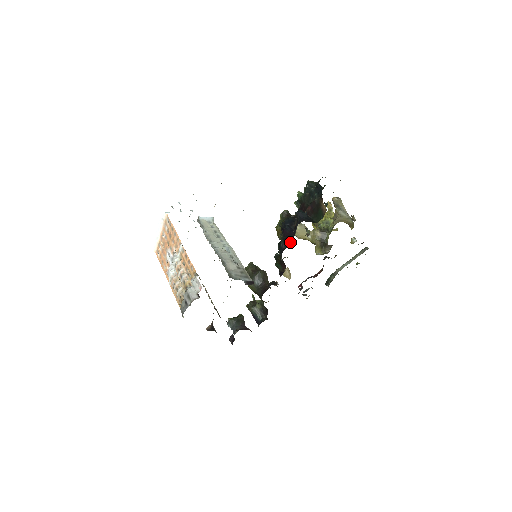
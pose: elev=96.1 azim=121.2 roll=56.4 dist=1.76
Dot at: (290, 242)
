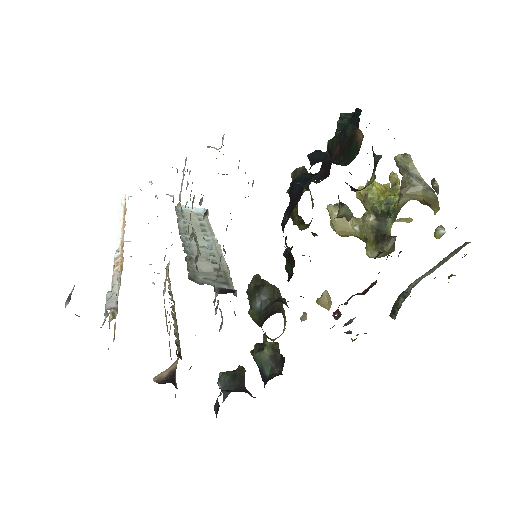
Dot at: (294, 206)
